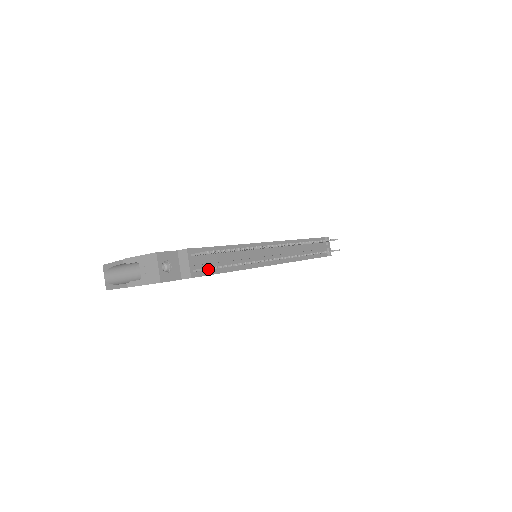
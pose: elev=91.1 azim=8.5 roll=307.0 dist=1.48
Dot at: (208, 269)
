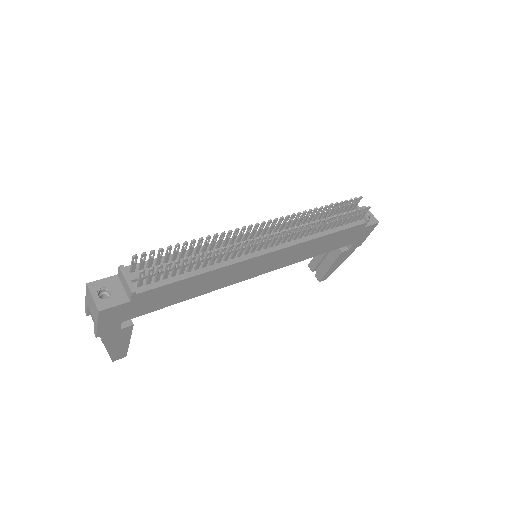
Dot at: (140, 273)
